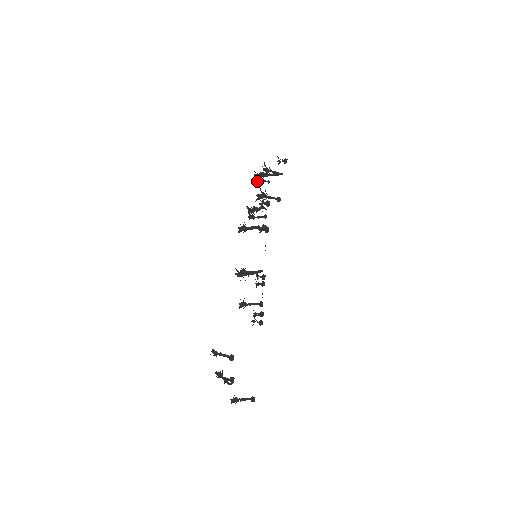
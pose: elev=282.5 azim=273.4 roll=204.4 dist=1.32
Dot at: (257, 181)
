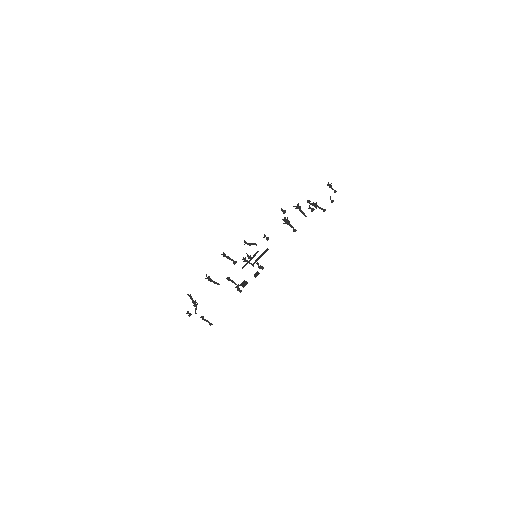
Dot at: (328, 185)
